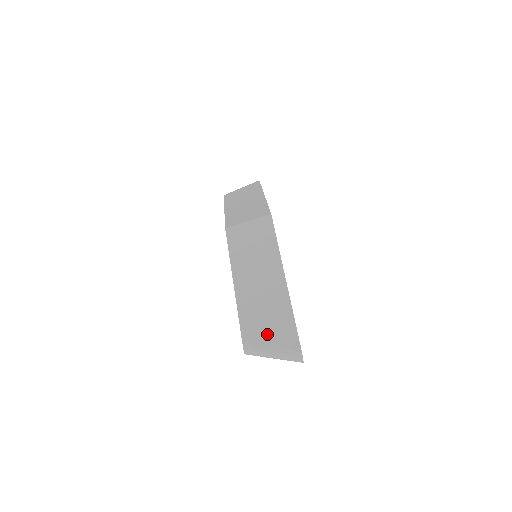
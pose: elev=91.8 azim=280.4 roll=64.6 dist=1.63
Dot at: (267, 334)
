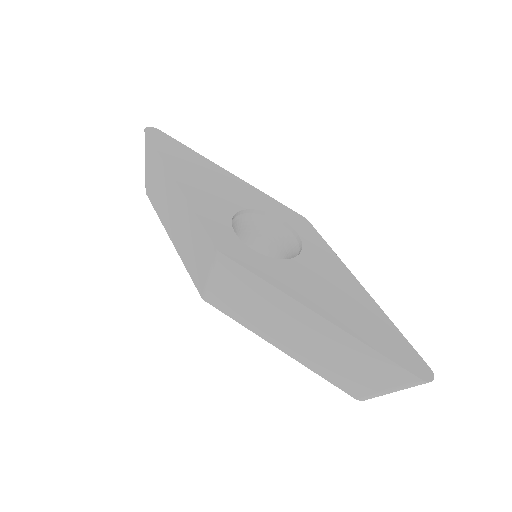
Dot at: (368, 381)
